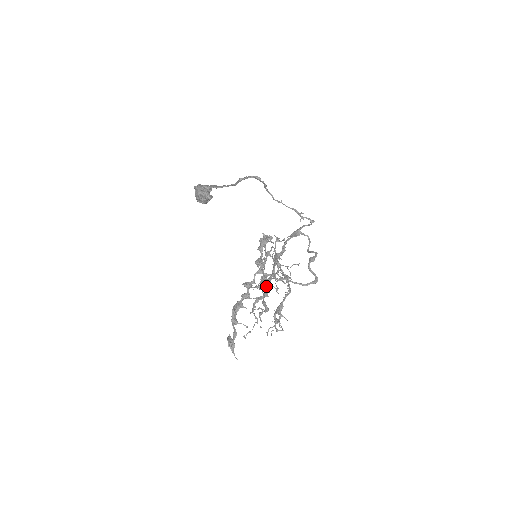
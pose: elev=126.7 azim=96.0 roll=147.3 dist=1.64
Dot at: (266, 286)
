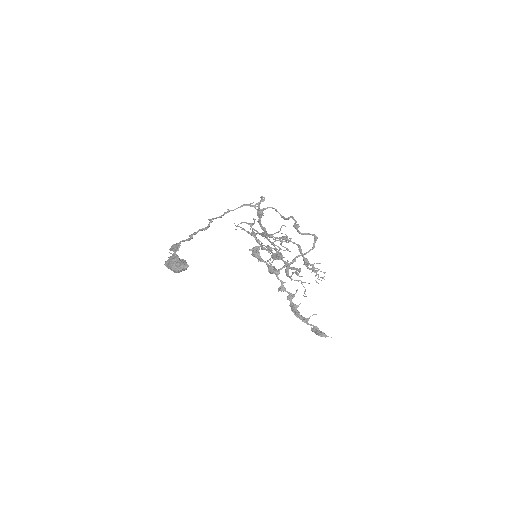
Dot at: (282, 260)
